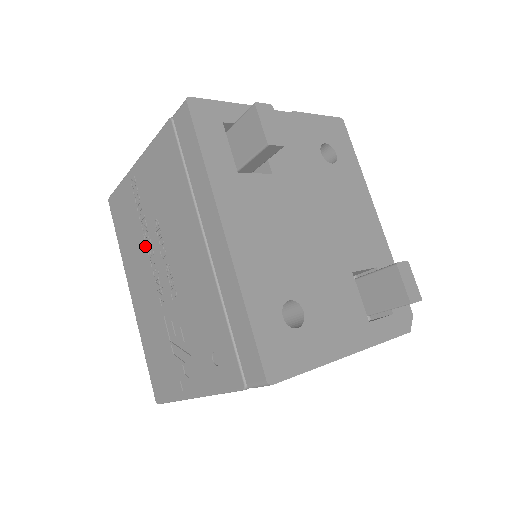
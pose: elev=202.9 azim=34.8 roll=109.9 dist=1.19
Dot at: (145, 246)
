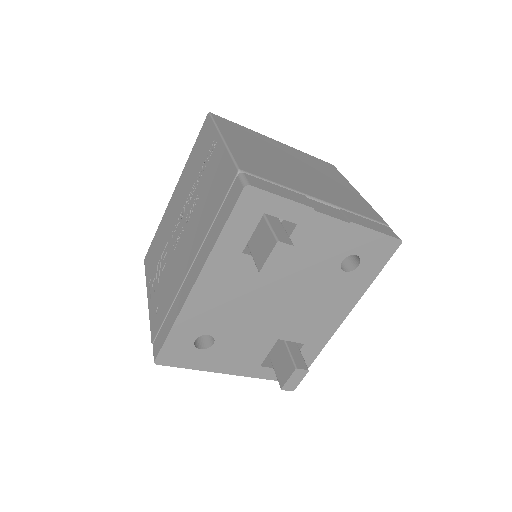
Dot at: (190, 191)
